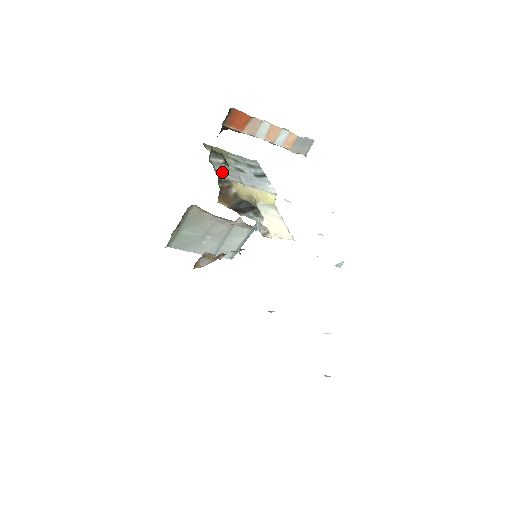
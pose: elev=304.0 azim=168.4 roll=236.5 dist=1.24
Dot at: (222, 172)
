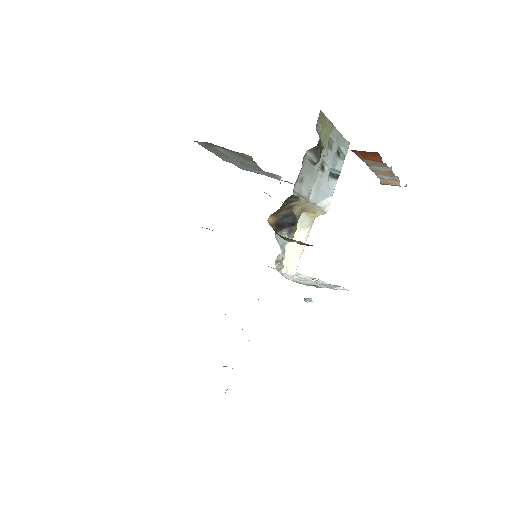
Dot at: (303, 178)
